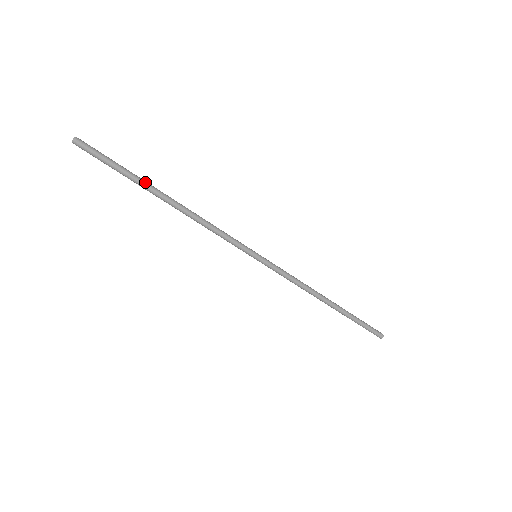
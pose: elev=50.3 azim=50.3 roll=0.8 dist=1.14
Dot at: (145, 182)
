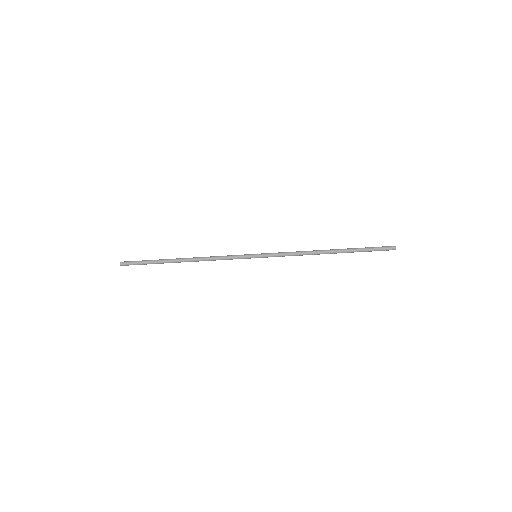
Dot at: (165, 261)
